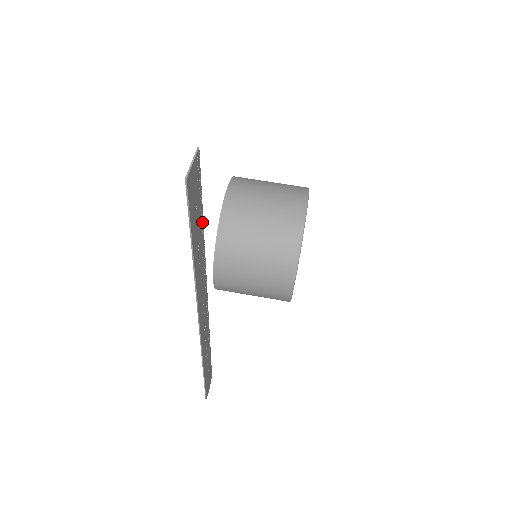
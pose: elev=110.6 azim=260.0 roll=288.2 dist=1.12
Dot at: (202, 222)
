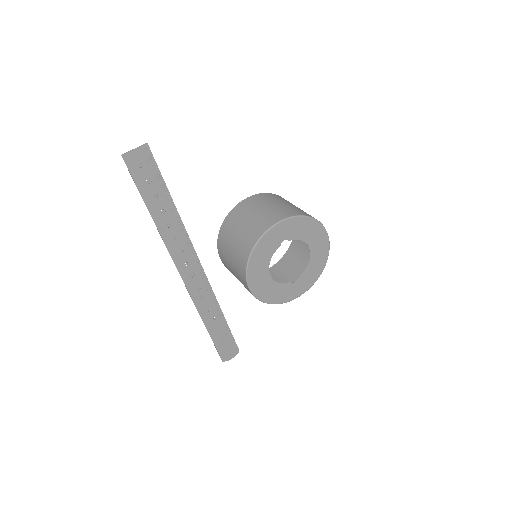
Dot at: (169, 197)
